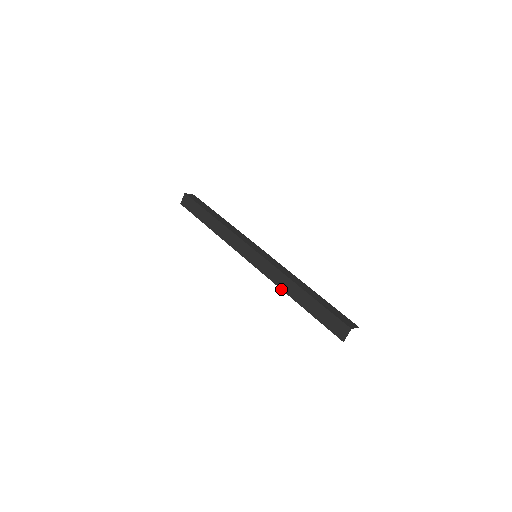
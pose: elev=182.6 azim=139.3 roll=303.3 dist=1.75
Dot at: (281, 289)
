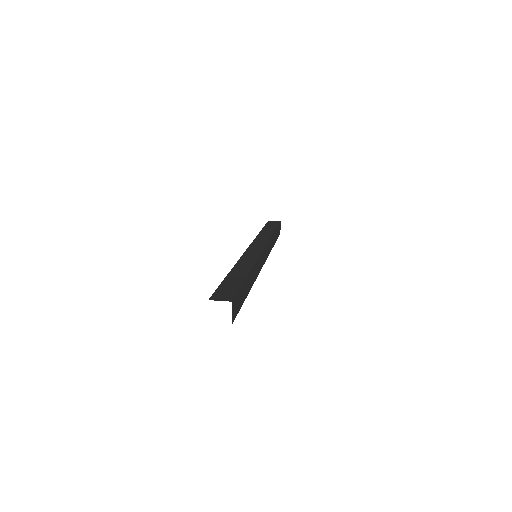
Dot at: occluded
